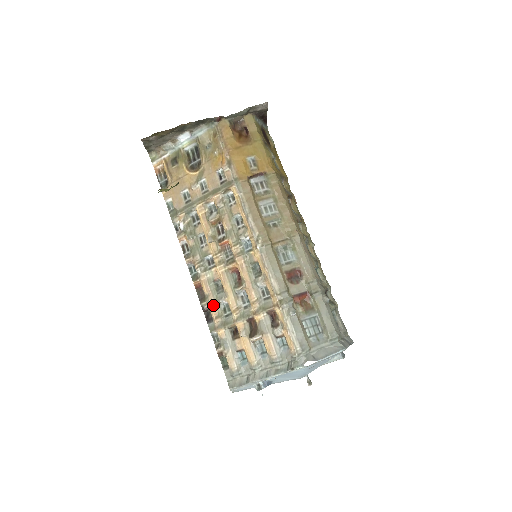
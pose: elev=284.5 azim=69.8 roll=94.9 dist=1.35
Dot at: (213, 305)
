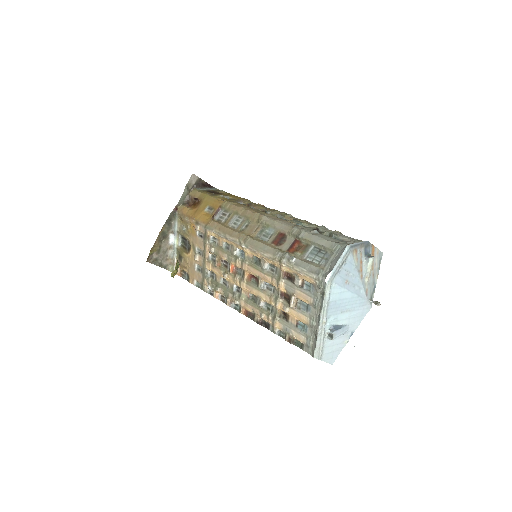
Dot at: (260, 313)
